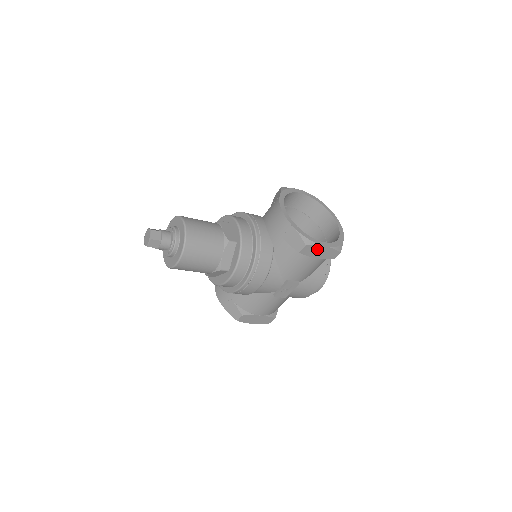
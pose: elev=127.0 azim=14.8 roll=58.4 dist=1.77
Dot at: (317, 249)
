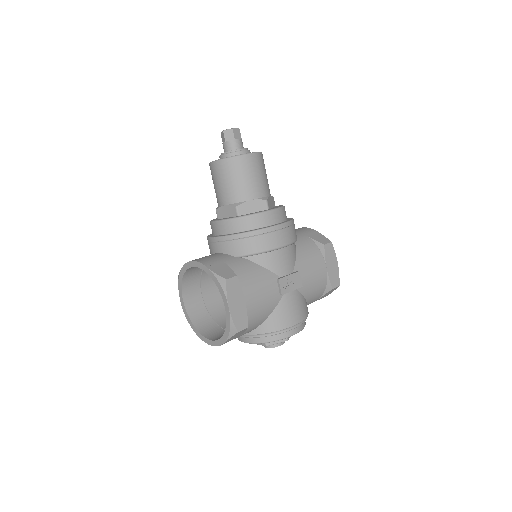
Dot at: (333, 258)
